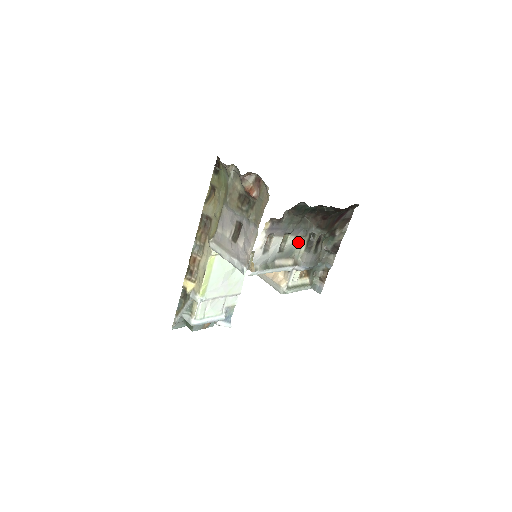
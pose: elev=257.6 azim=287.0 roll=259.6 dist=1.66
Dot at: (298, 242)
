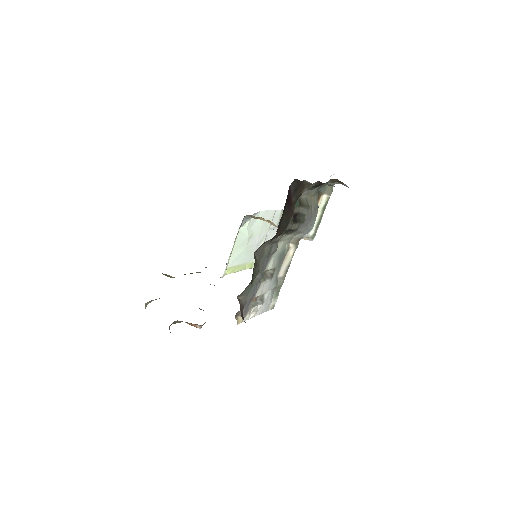
Dot at: (277, 248)
